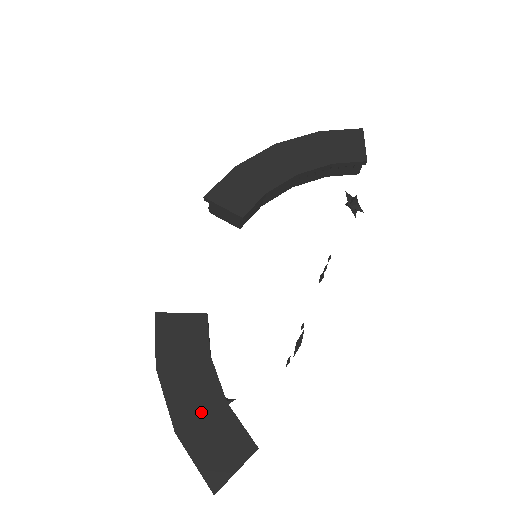
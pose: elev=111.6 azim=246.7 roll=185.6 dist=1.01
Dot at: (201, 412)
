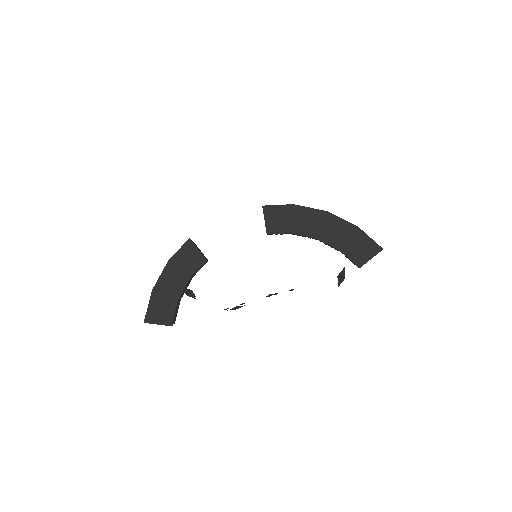
Dot at: (167, 293)
